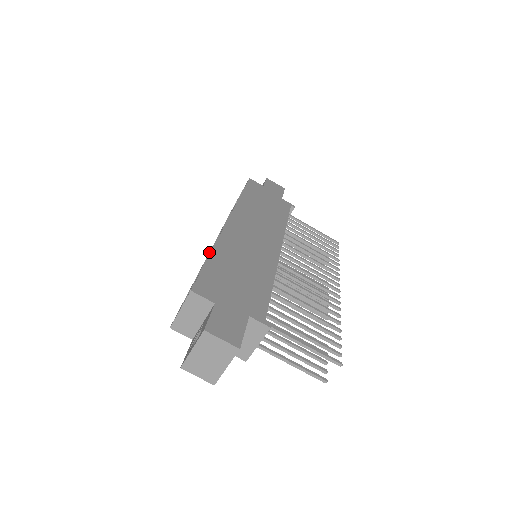
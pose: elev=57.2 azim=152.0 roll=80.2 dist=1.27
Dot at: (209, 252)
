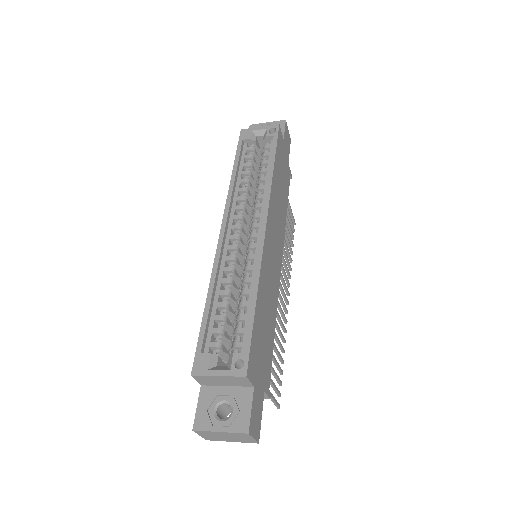
Dot at: (223, 238)
